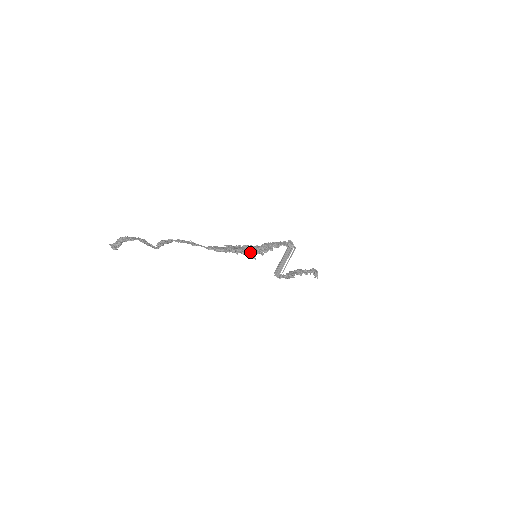
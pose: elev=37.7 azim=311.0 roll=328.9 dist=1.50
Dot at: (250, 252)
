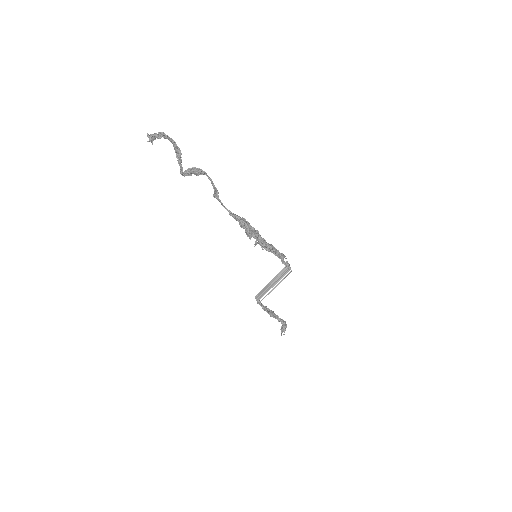
Dot at: (260, 239)
